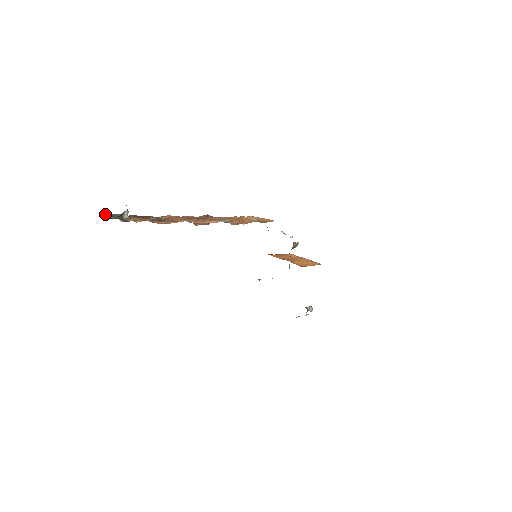
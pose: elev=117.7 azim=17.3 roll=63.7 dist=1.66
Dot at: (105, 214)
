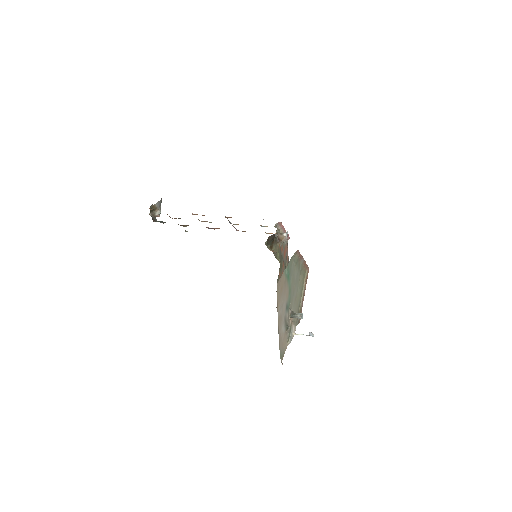
Dot at: (155, 220)
